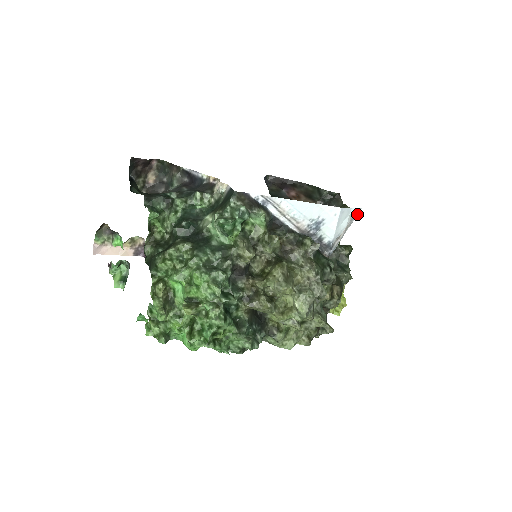
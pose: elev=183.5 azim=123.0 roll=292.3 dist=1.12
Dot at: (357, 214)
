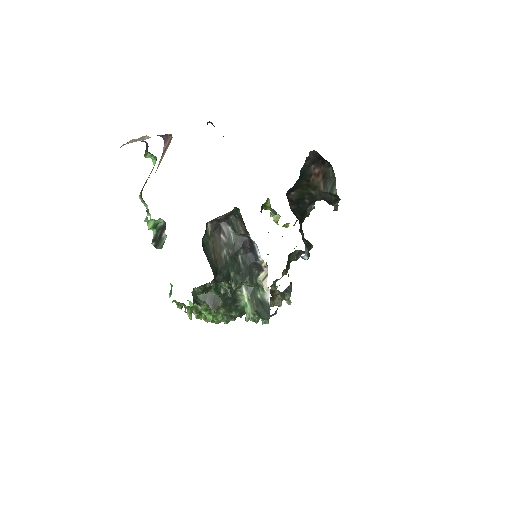
Dot at: occluded
